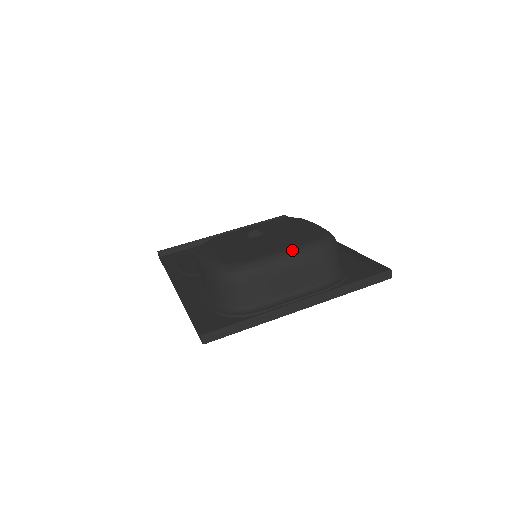
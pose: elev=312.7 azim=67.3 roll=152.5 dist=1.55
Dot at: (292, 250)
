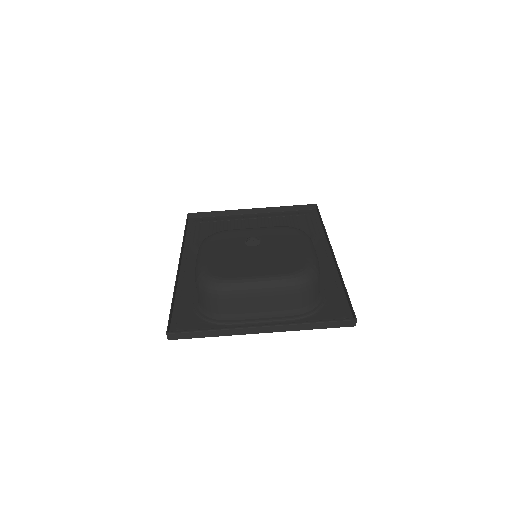
Dot at: (267, 278)
